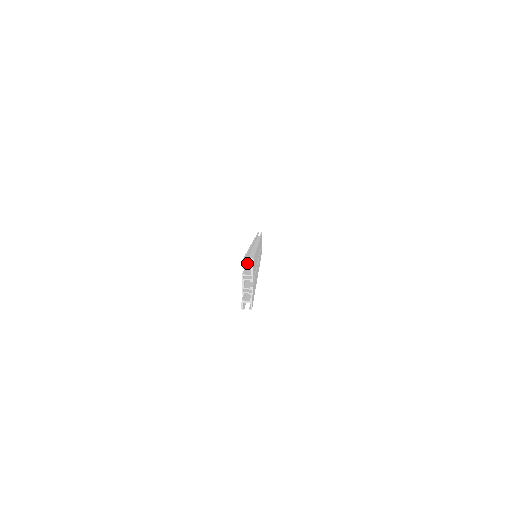
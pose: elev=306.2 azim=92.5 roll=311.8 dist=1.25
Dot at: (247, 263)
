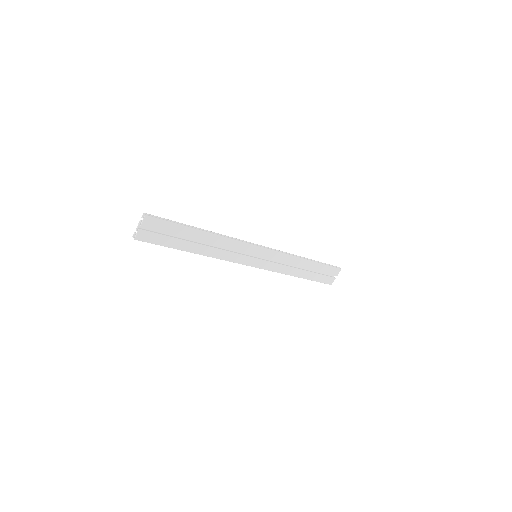
Dot at: (153, 219)
